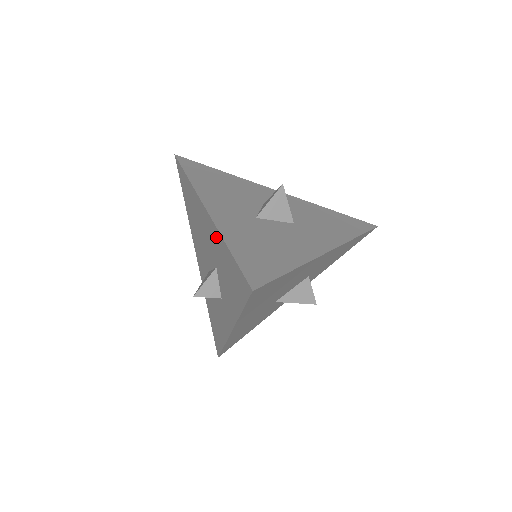
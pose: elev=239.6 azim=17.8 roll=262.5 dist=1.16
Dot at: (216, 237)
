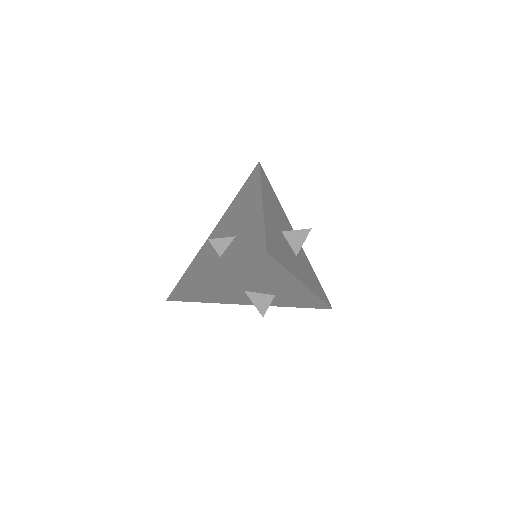
Dot at: (257, 217)
